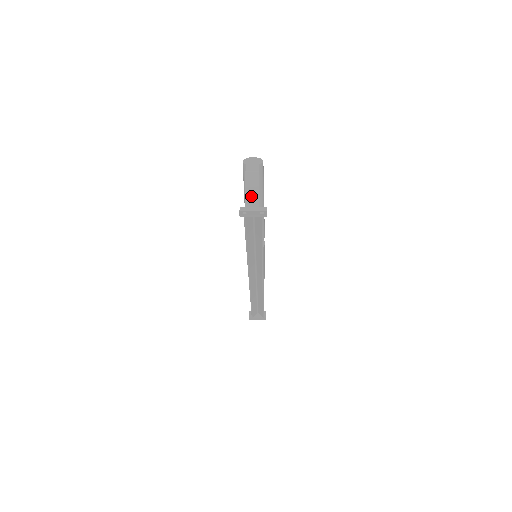
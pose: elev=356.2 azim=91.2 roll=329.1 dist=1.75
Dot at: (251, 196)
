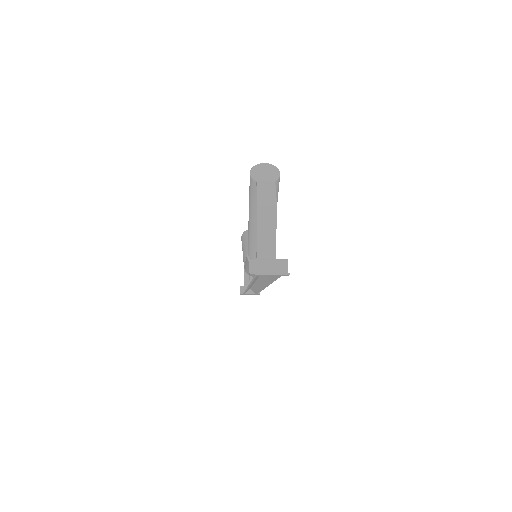
Dot at: (265, 243)
